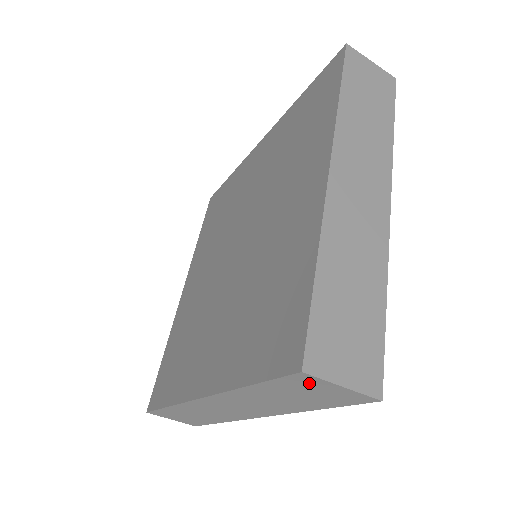
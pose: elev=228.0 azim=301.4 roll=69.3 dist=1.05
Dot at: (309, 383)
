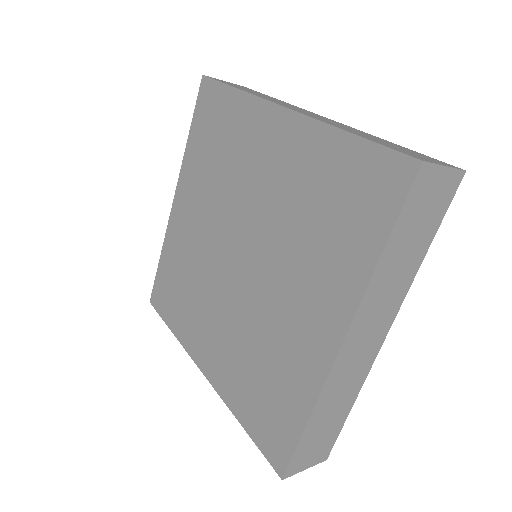
Dot at: occluded
